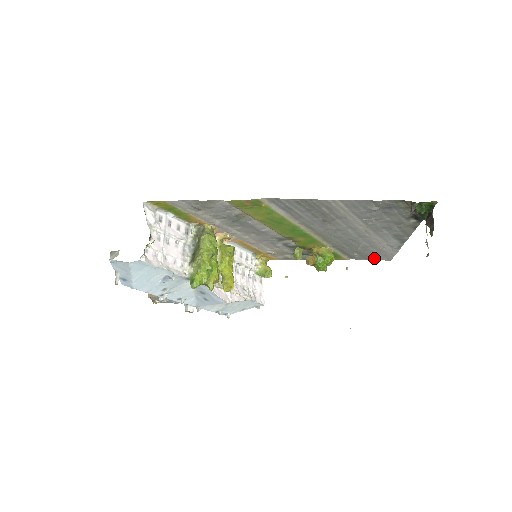
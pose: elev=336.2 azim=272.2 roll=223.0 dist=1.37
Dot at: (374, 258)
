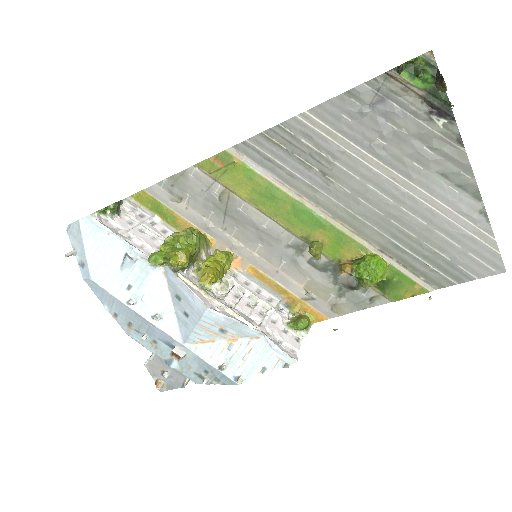
Dot at: (471, 273)
